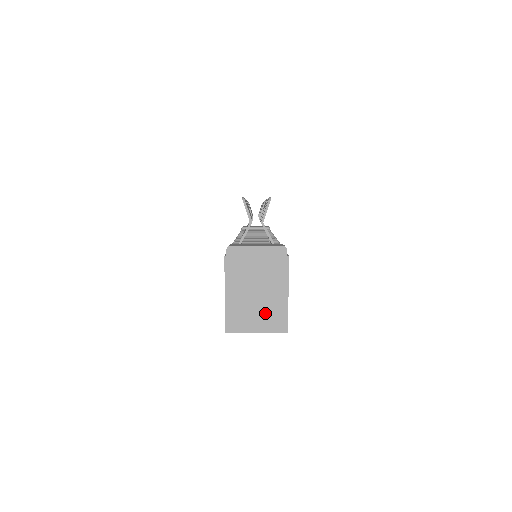
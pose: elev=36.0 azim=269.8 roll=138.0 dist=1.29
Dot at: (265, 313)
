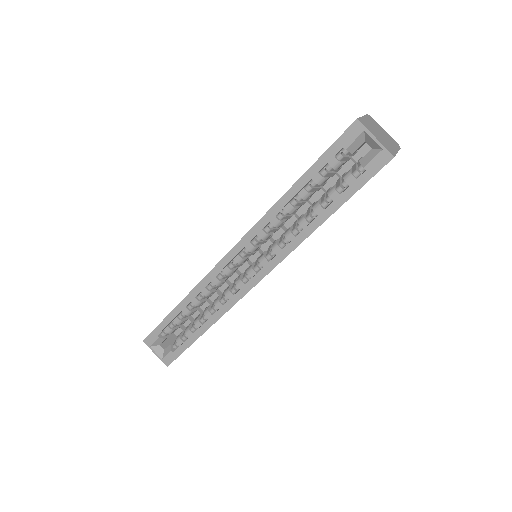
Dot at: (383, 141)
